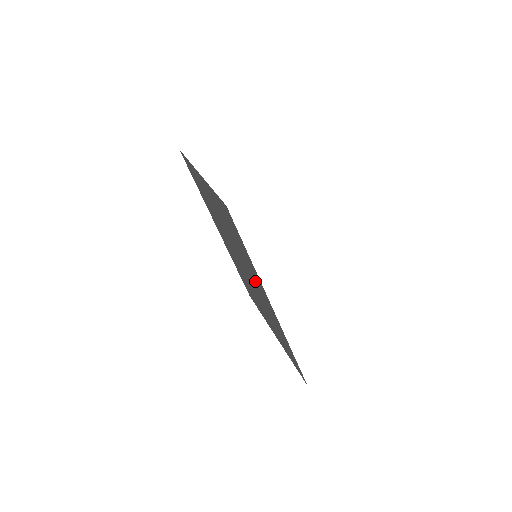
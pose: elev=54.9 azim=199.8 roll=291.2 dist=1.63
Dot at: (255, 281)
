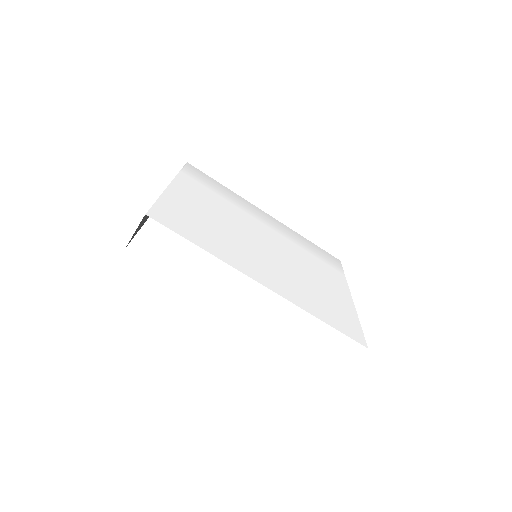
Dot at: occluded
